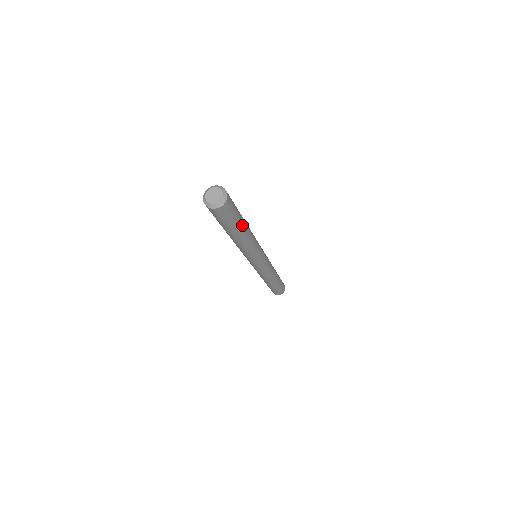
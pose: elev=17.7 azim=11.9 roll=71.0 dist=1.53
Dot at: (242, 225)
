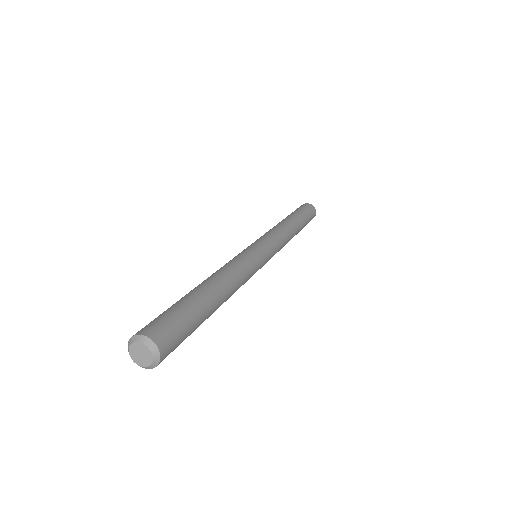
Dot at: (204, 320)
